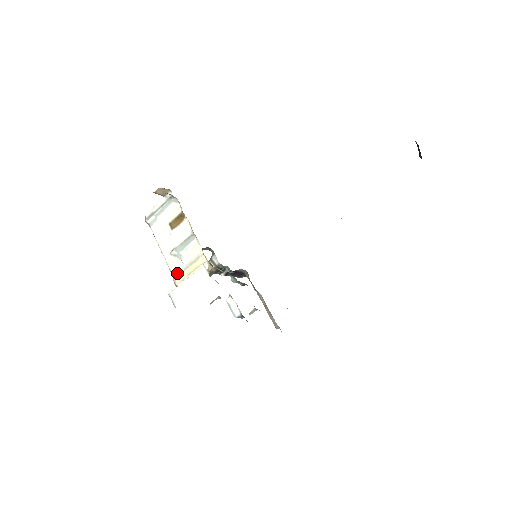
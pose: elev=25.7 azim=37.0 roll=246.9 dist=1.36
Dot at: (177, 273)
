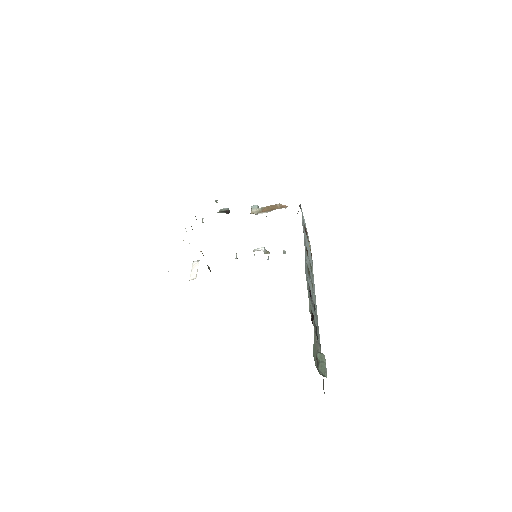
Dot at: occluded
